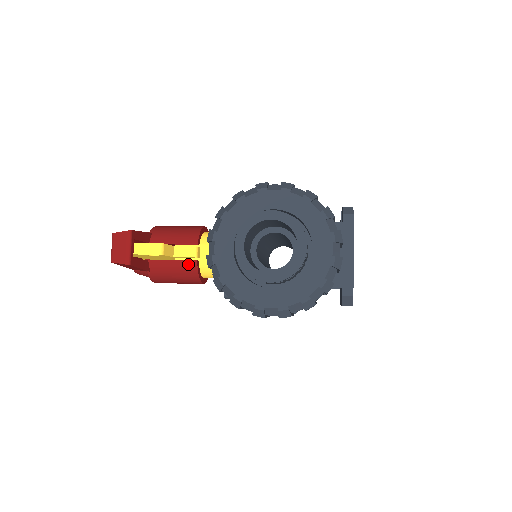
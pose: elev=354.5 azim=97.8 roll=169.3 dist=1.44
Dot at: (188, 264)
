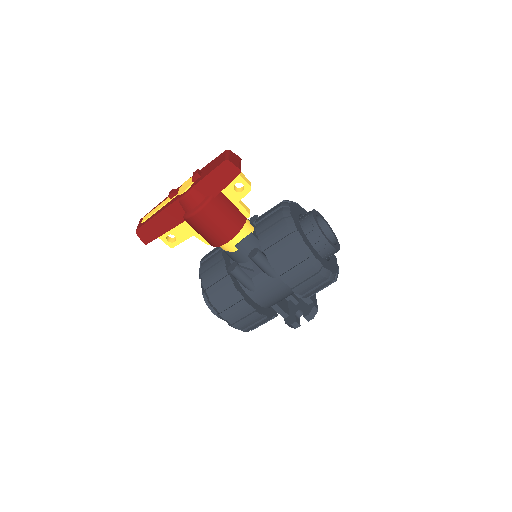
Dot at: (241, 215)
